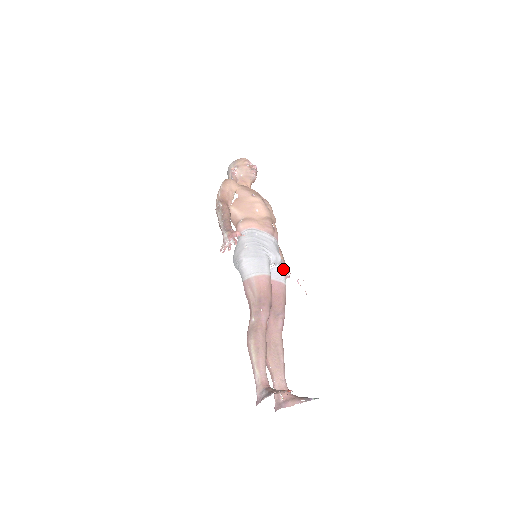
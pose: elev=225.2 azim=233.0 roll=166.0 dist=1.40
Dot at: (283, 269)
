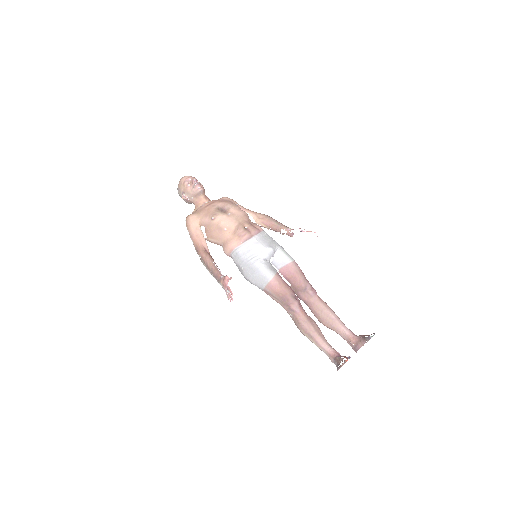
Dot at: (281, 250)
